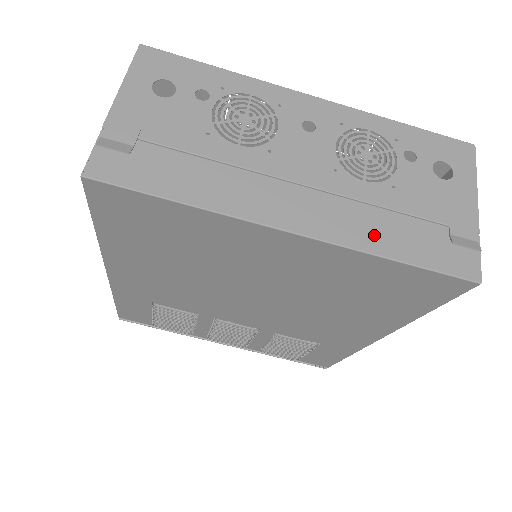
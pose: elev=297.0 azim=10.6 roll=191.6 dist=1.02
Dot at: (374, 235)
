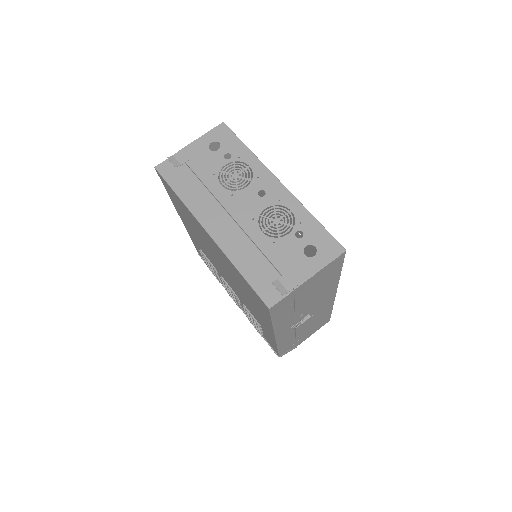
Dot at: (241, 256)
